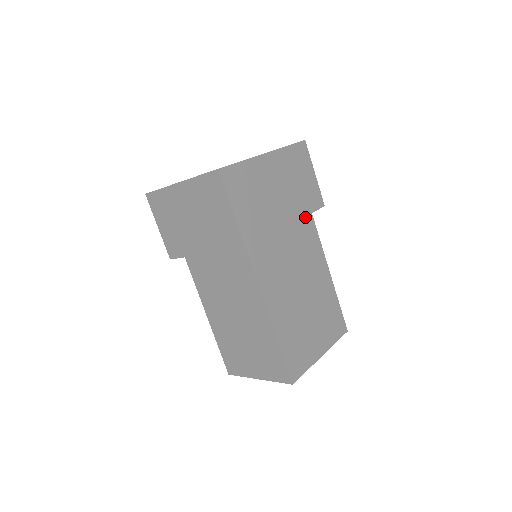
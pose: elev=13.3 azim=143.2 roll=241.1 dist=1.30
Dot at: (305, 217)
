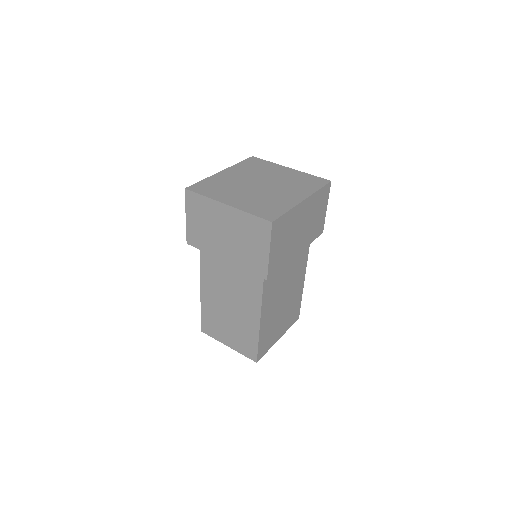
Dot at: occluded
